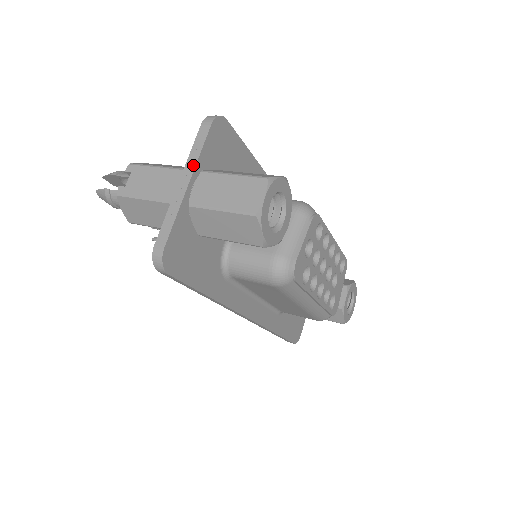
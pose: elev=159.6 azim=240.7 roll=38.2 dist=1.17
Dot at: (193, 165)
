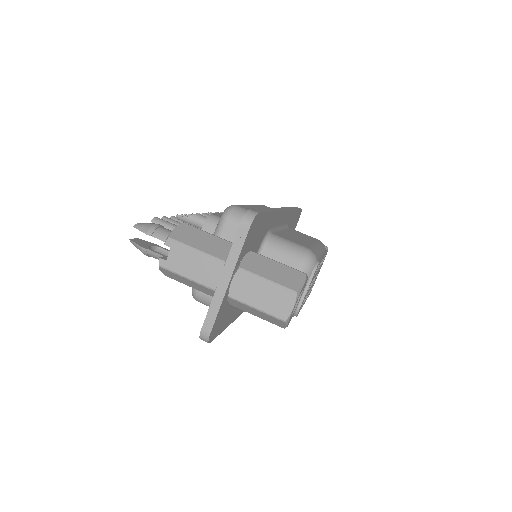
Dot at: (233, 266)
